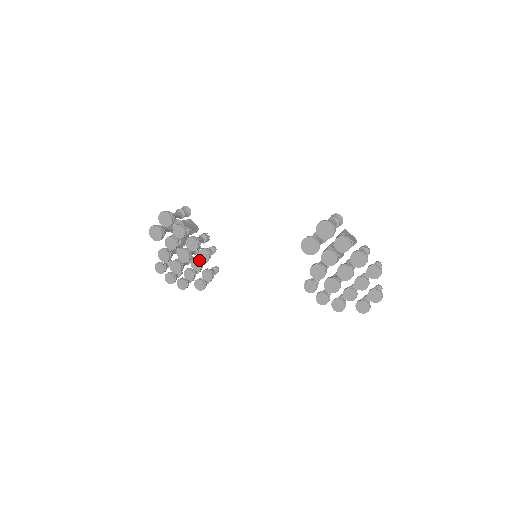
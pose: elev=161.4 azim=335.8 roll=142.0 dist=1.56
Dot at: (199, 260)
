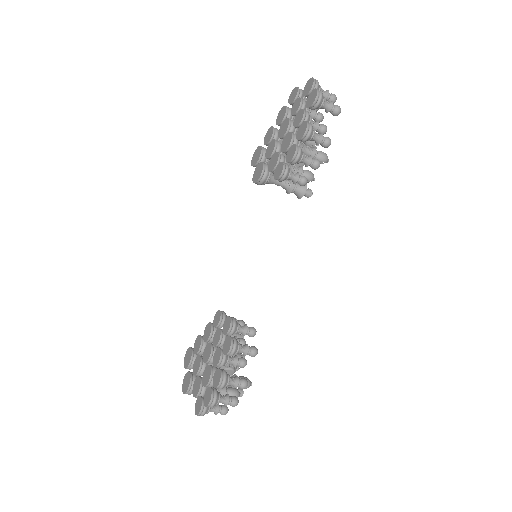
Dot at: (217, 330)
